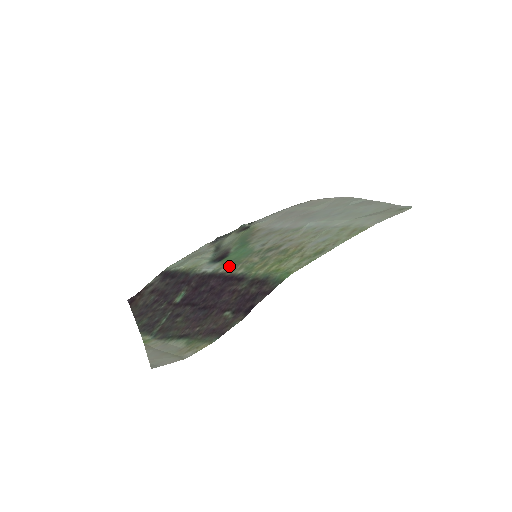
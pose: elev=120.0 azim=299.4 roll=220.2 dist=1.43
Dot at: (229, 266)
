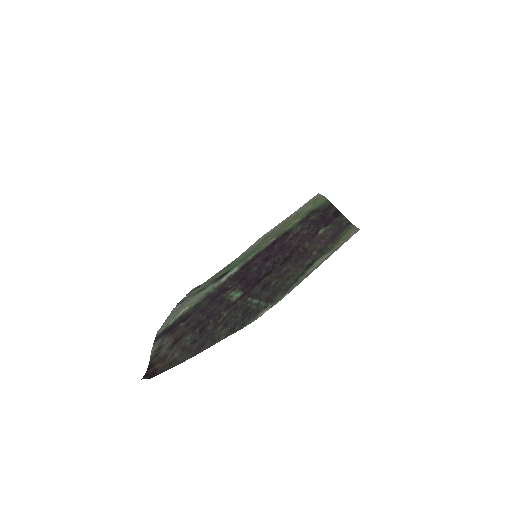
Dot at: (252, 254)
